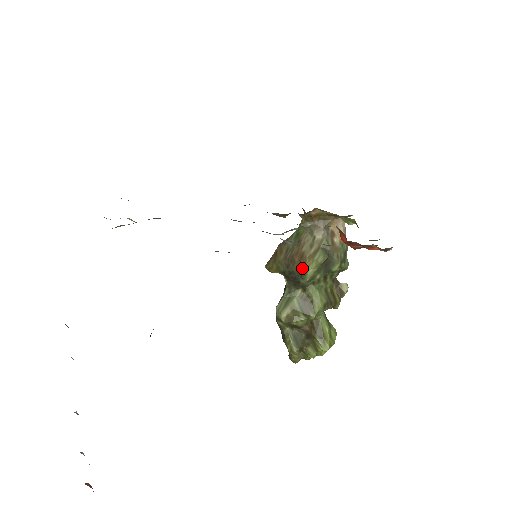
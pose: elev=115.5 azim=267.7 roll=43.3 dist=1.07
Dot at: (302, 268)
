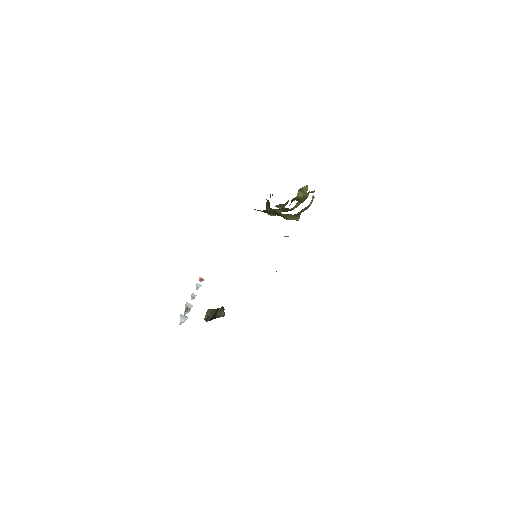
Dot at: occluded
